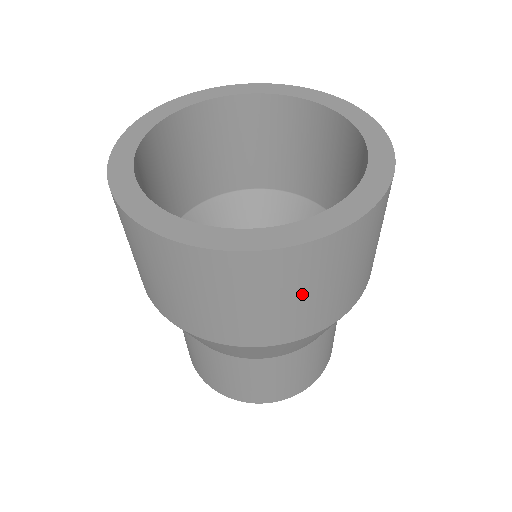
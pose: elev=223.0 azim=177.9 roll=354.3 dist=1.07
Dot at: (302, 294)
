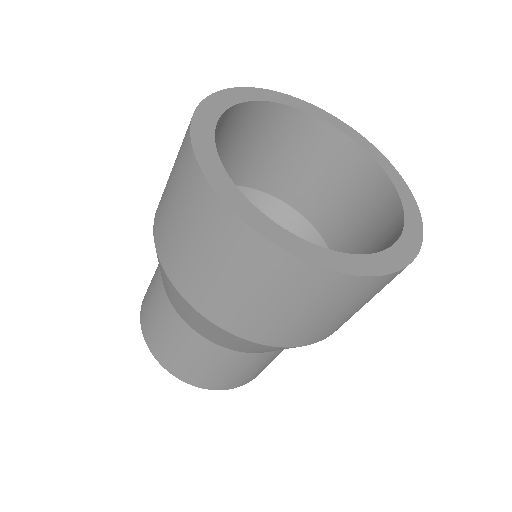
Dot at: occluded
